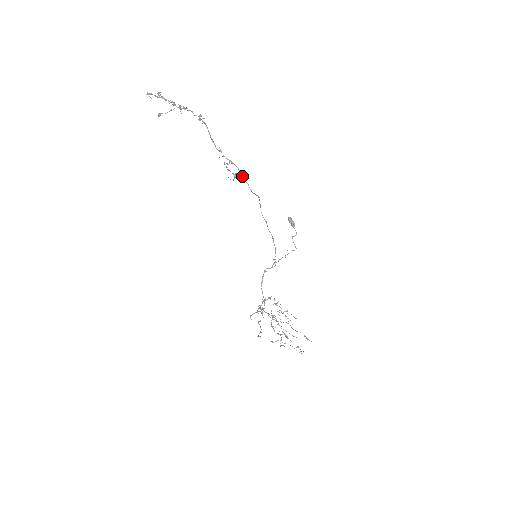
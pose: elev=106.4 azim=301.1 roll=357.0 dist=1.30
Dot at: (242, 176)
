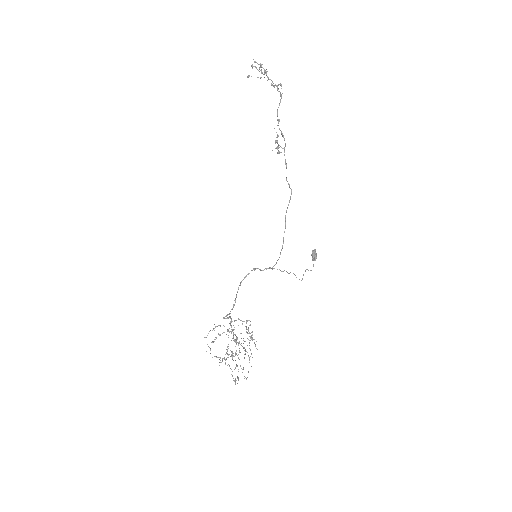
Dot at: occluded
